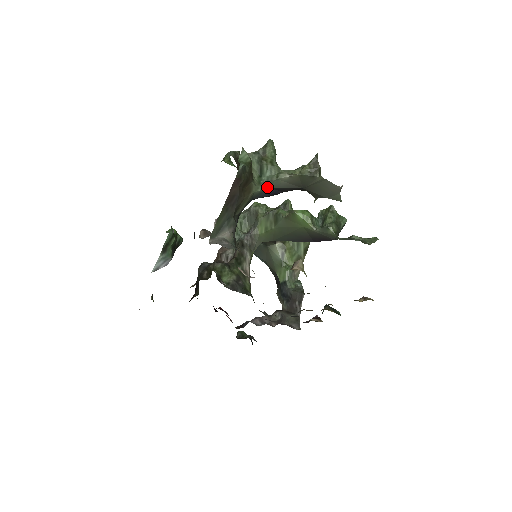
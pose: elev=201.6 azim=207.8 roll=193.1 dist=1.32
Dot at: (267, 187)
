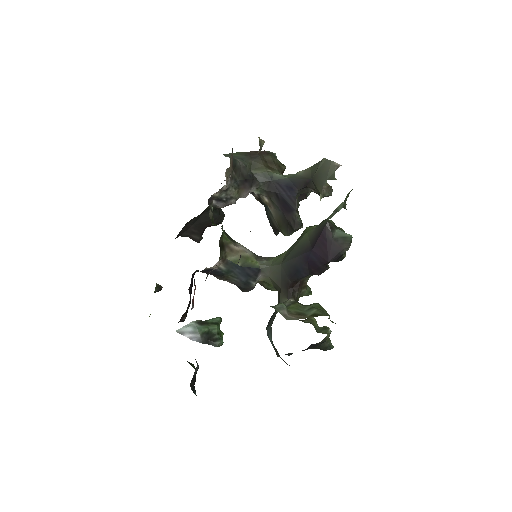
Dot at: (286, 177)
